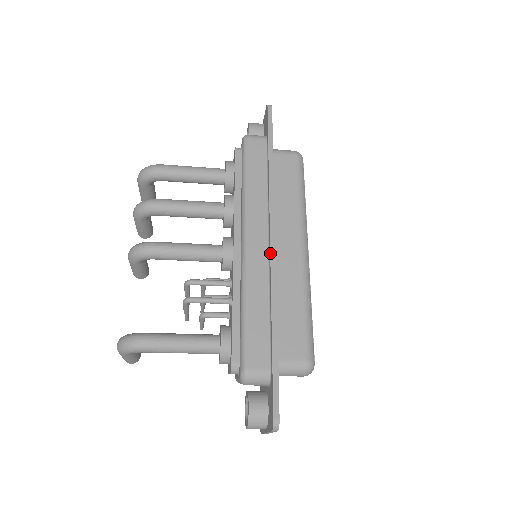
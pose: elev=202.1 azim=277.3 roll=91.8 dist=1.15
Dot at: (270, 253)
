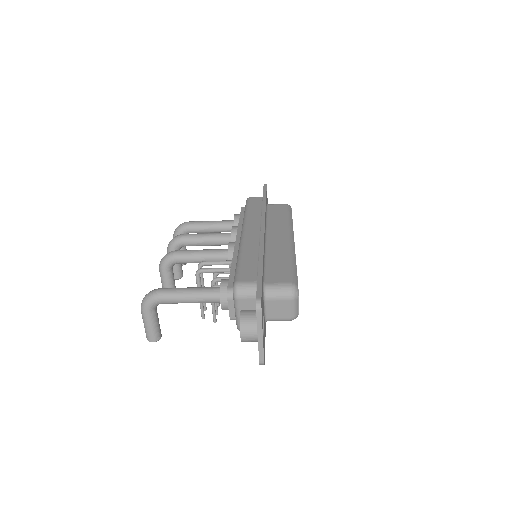
Dot at: (260, 232)
